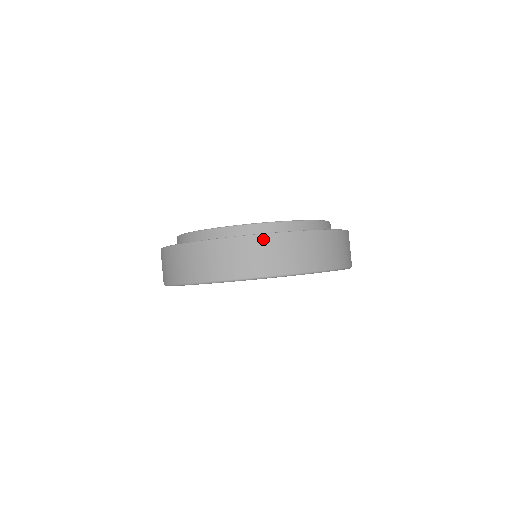
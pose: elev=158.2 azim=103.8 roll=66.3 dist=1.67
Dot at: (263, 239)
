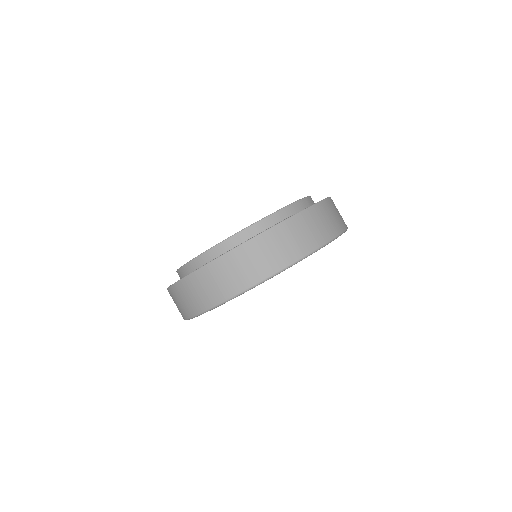
Dot at: (257, 241)
